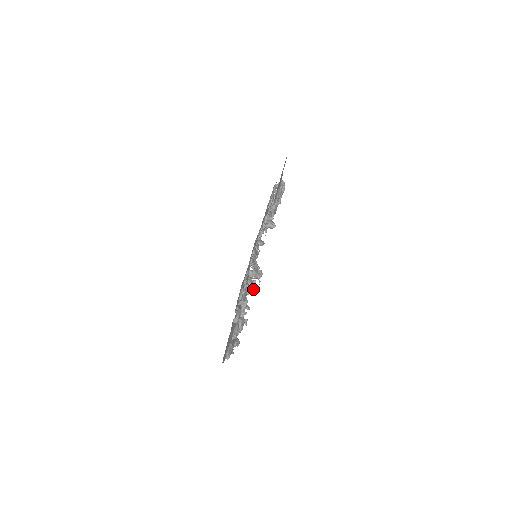
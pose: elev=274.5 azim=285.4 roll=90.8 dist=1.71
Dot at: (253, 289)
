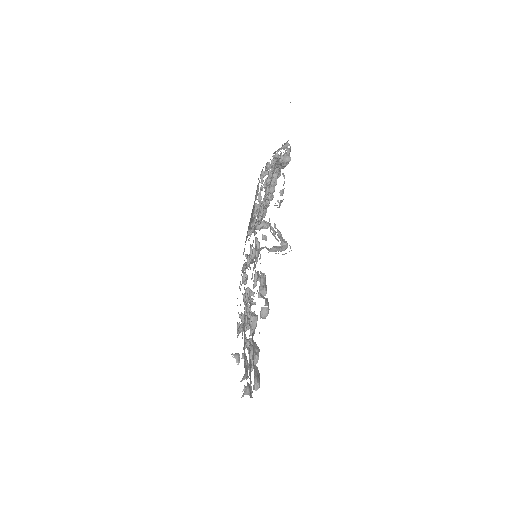
Dot at: occluded
